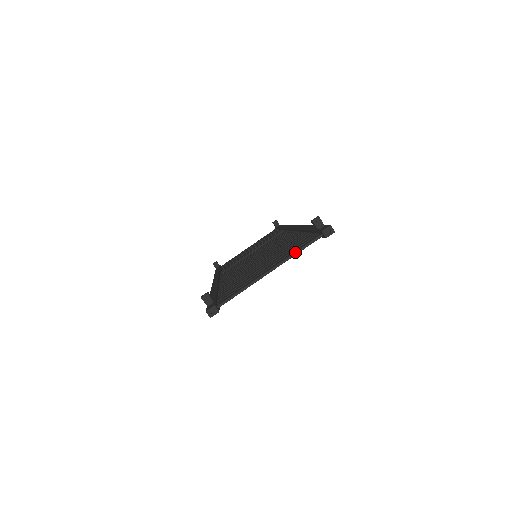
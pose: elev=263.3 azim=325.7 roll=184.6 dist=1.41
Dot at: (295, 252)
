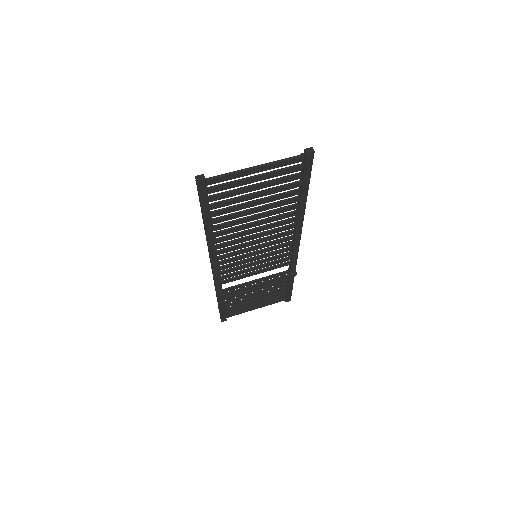
Dot at: (280, 160)
